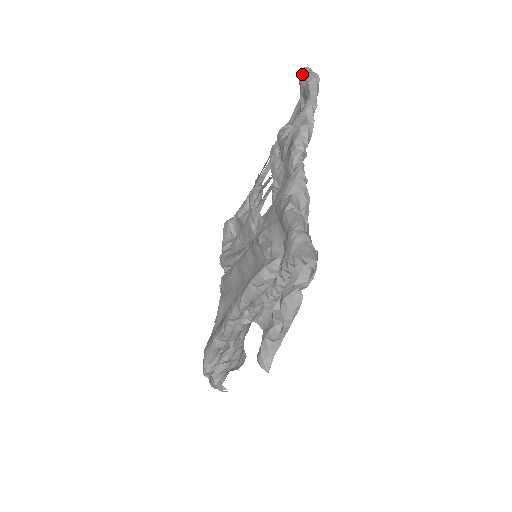
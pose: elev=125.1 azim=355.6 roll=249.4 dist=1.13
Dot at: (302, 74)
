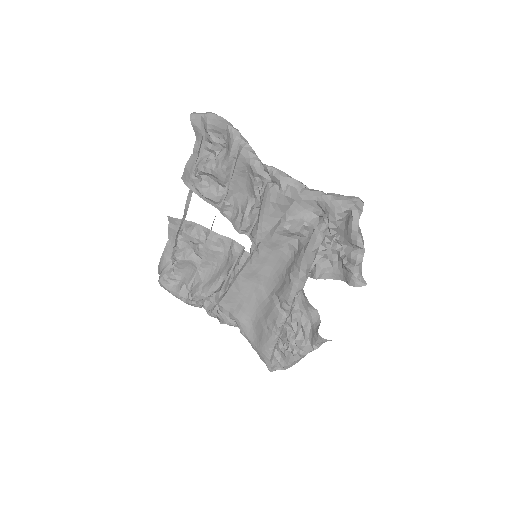
Dot at: (195, 119)
